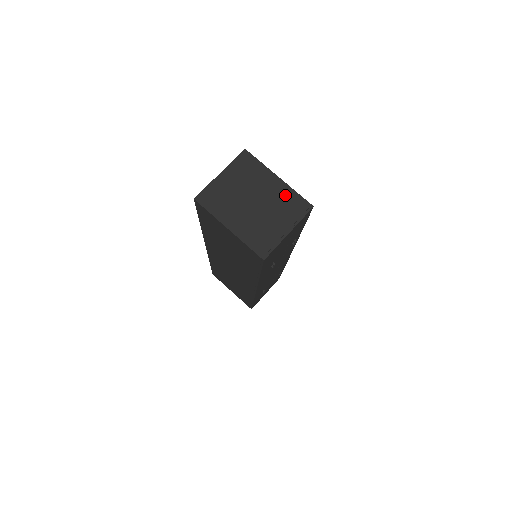
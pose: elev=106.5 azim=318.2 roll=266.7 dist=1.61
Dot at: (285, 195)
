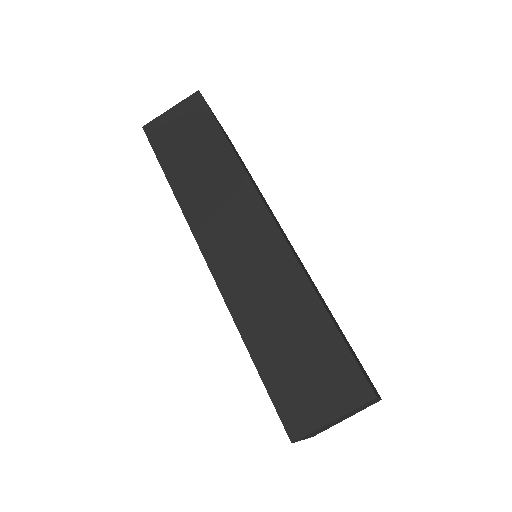
Dot at: occluded
